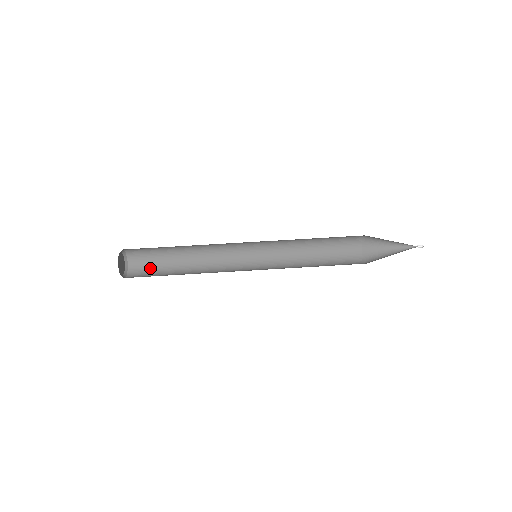
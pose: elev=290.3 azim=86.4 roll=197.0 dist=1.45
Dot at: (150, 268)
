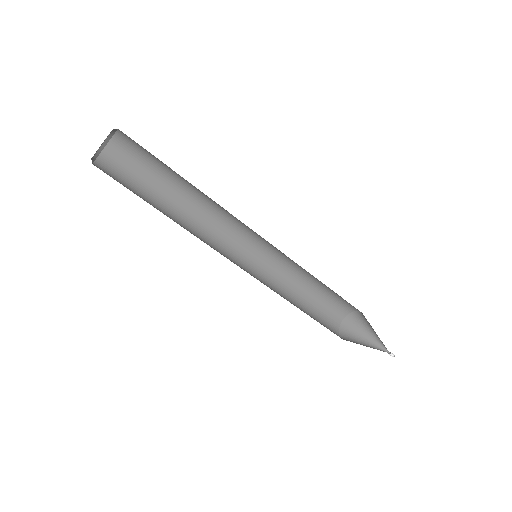
Dot at: (146, 152)
